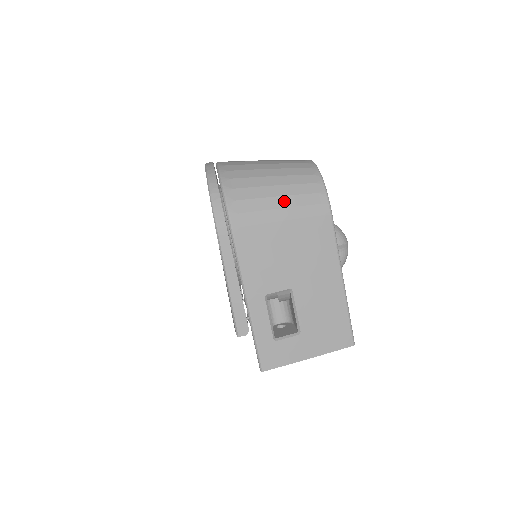
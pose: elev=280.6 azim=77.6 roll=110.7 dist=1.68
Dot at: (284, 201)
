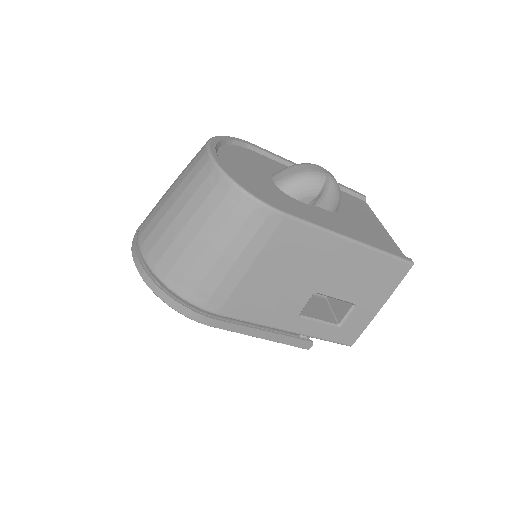
Dot at: (231, 253)
